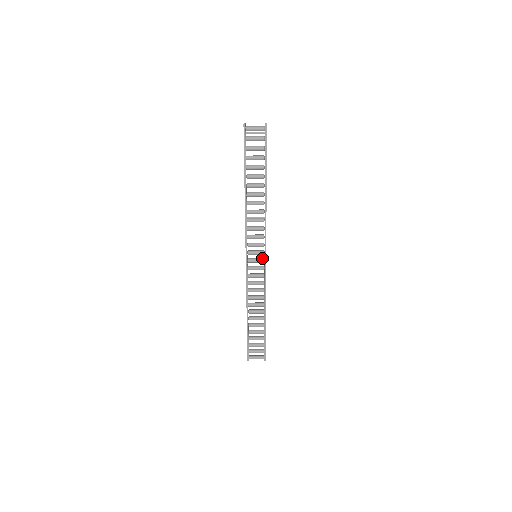
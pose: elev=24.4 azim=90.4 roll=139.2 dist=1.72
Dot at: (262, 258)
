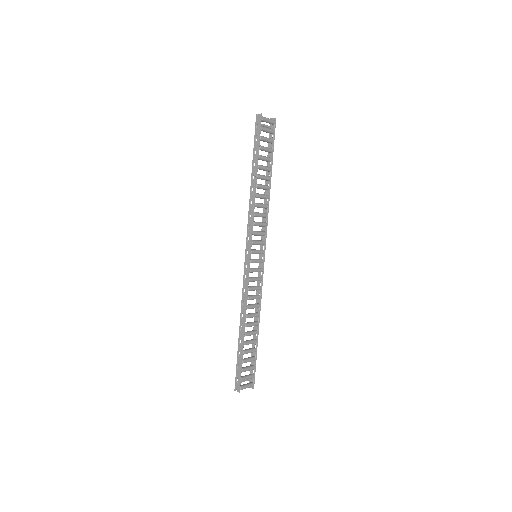
Dot at: (261, 258)
